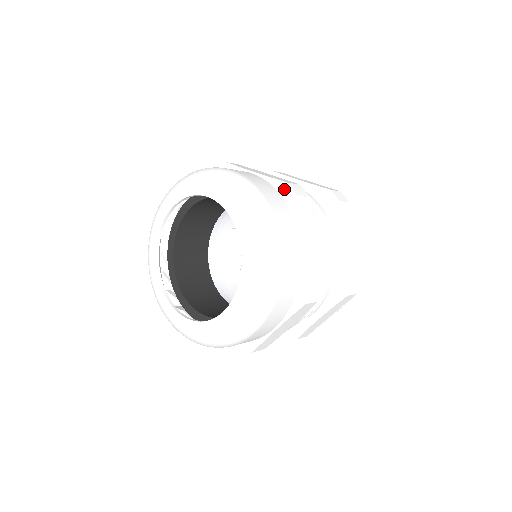
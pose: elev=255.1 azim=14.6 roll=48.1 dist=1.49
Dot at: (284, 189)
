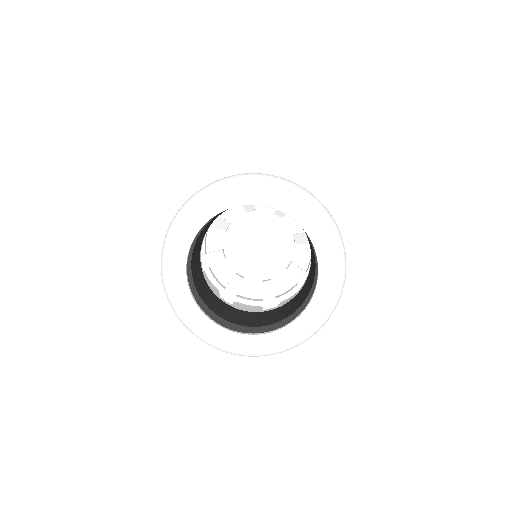
Dot at: (348, 260)
